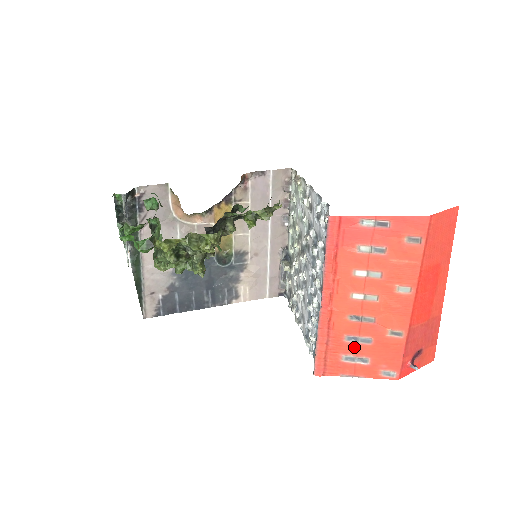
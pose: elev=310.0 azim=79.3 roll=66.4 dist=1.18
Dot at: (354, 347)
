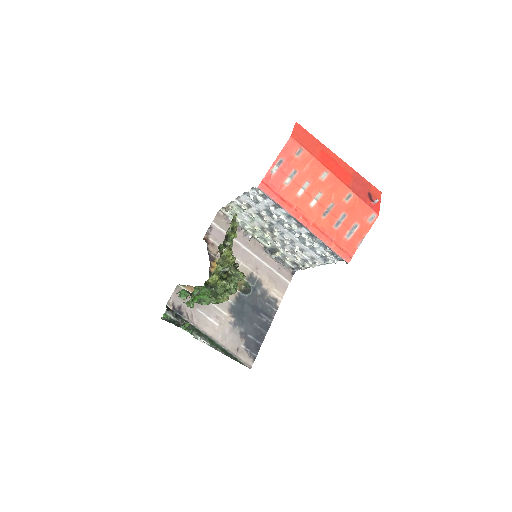
Dot at: (343, 226)
